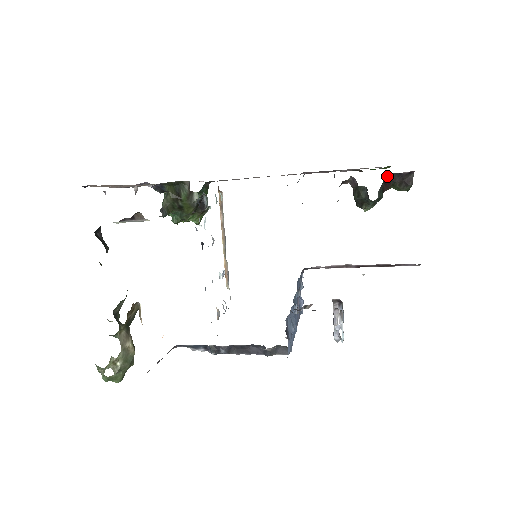
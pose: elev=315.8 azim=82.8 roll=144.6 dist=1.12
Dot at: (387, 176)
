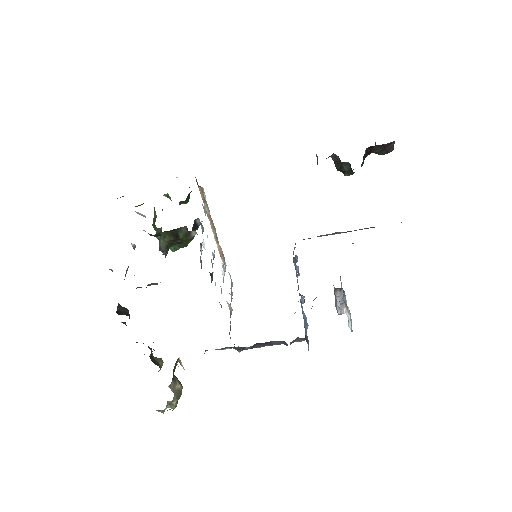
Dot at: (369, 148)
